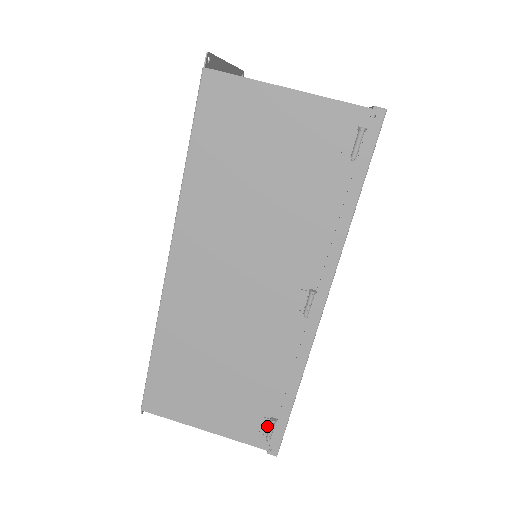
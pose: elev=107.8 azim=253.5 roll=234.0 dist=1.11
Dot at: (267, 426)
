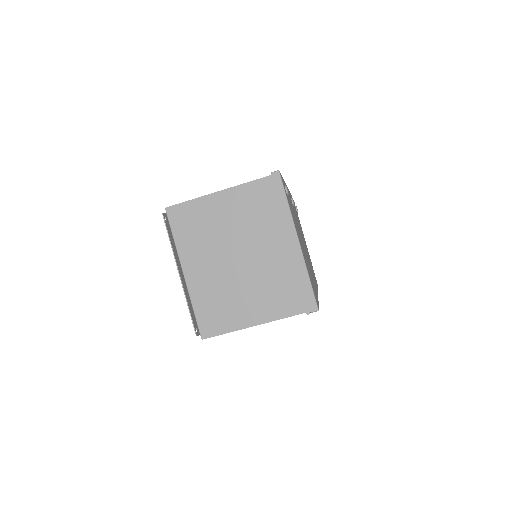
Dot at: occluded
